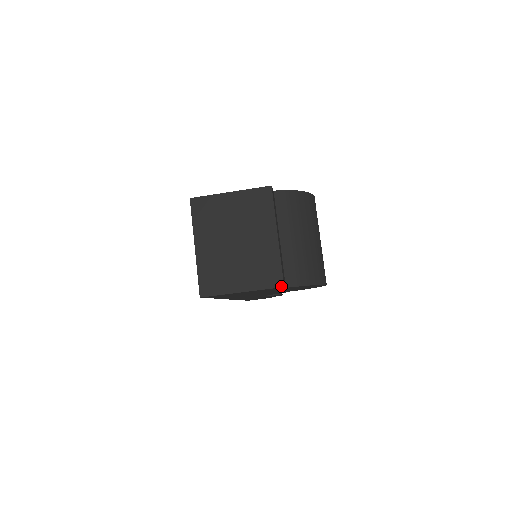
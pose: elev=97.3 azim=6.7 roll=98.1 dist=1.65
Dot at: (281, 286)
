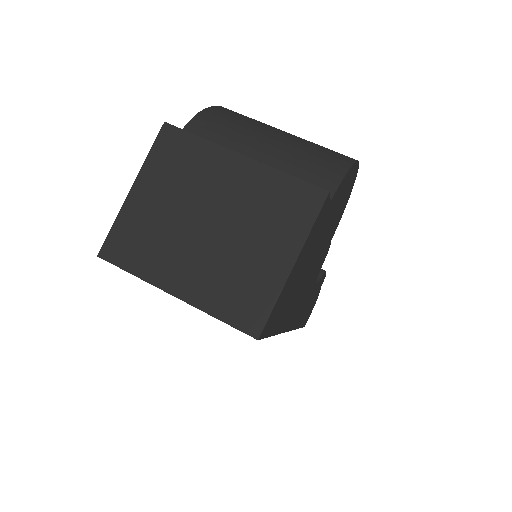
Dot at: (325, 195)
